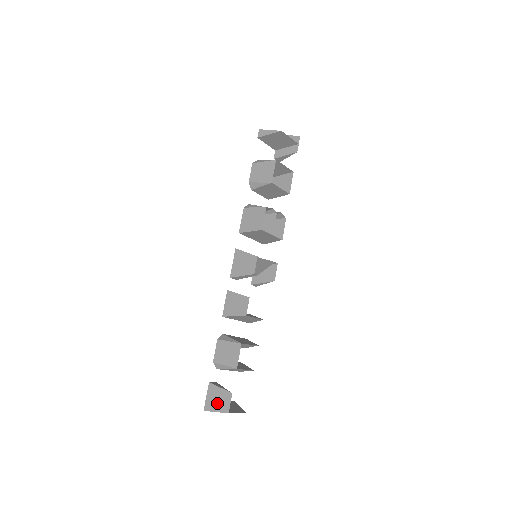
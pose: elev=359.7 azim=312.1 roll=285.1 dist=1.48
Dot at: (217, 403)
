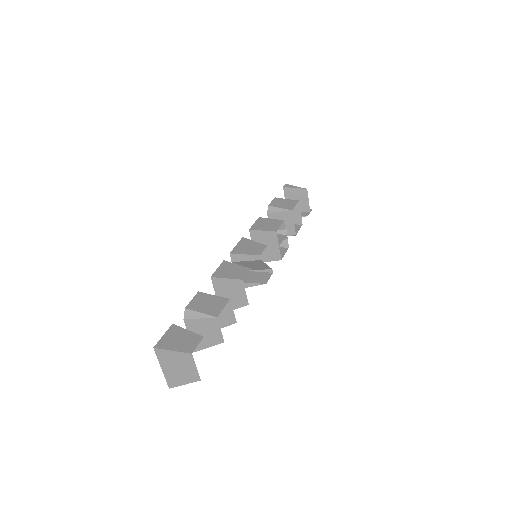
Dot at: (178, 342)
